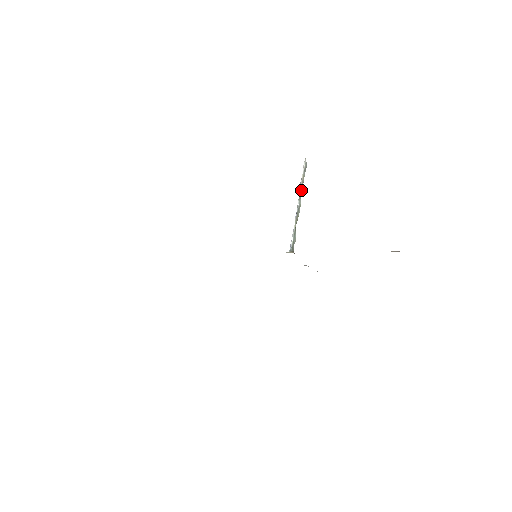
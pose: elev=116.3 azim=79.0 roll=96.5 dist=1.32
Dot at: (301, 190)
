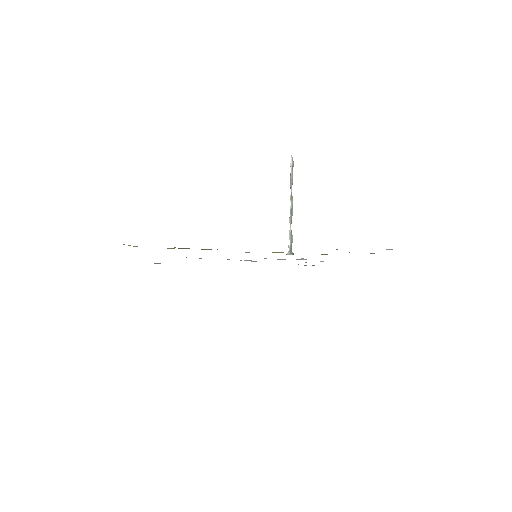
Dot at: (291, 189)
